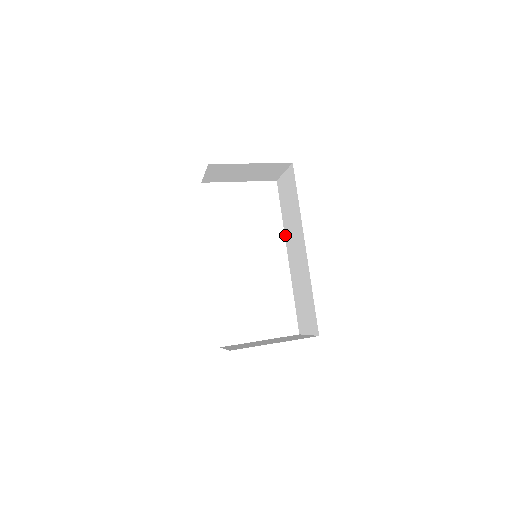
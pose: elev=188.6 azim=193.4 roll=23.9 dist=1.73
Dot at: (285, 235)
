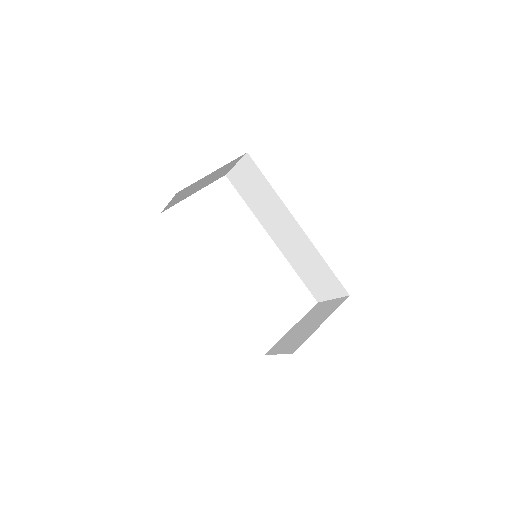
Dot at: (260, 222)
